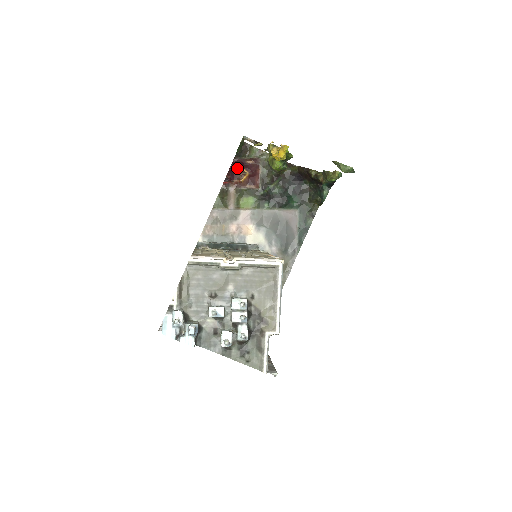
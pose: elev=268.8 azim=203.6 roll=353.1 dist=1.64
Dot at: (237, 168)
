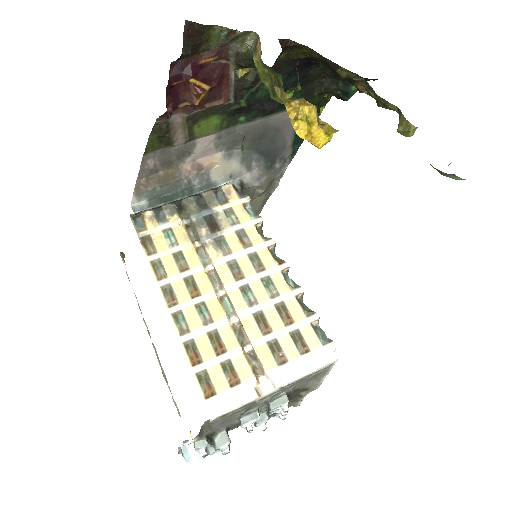
Dot at: (183, 80)
